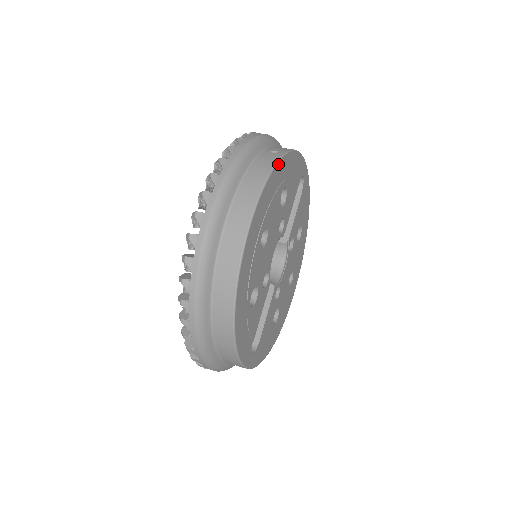
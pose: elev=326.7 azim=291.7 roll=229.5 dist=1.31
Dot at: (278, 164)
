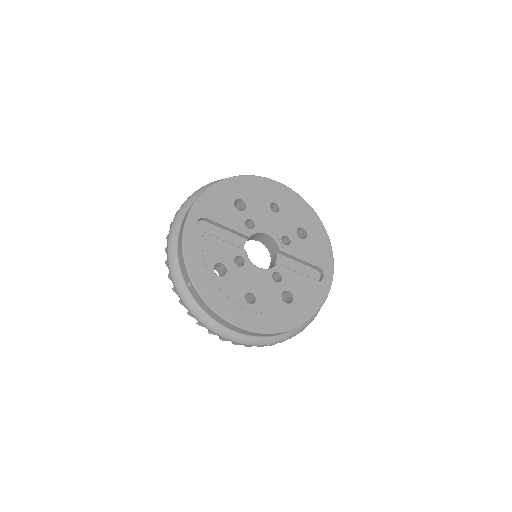
Dot at: (315, 213)
